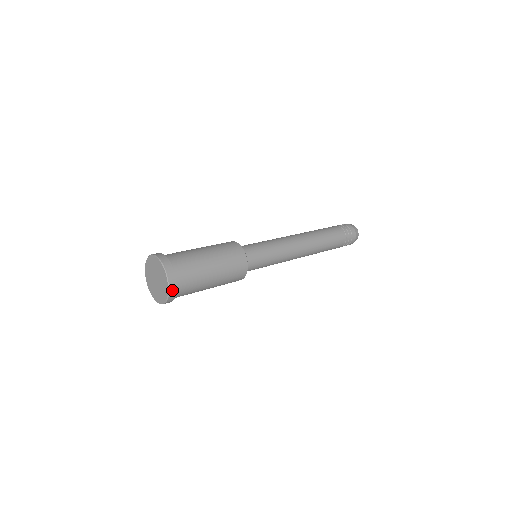
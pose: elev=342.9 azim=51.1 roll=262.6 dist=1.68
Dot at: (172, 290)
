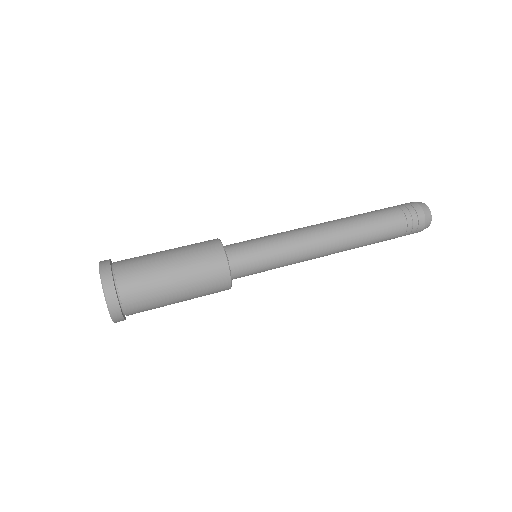
Dot at: (110, 294)
